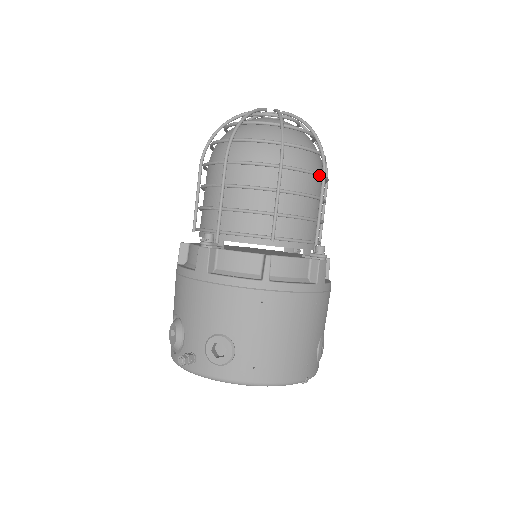
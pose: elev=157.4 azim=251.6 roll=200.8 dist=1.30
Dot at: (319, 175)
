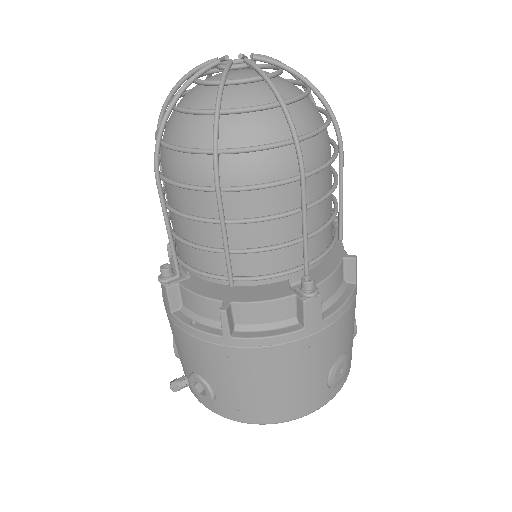
Dot at: (293, 181)
